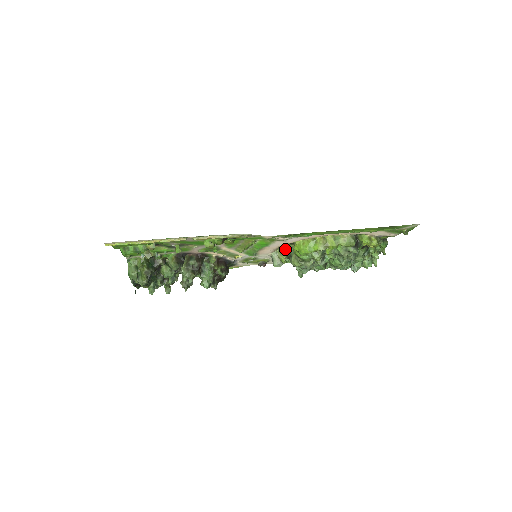
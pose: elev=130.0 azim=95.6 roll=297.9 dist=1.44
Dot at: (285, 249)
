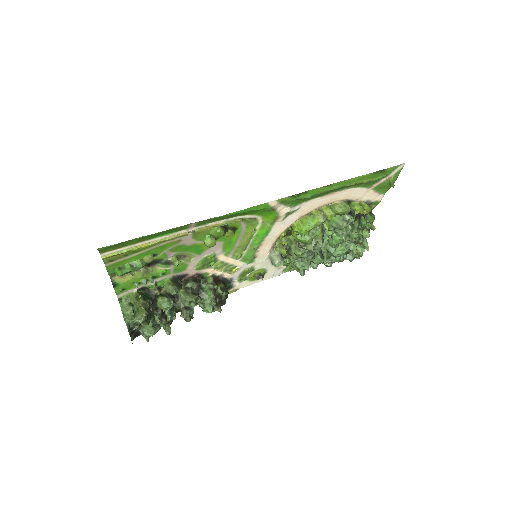
Dot at: occluded
